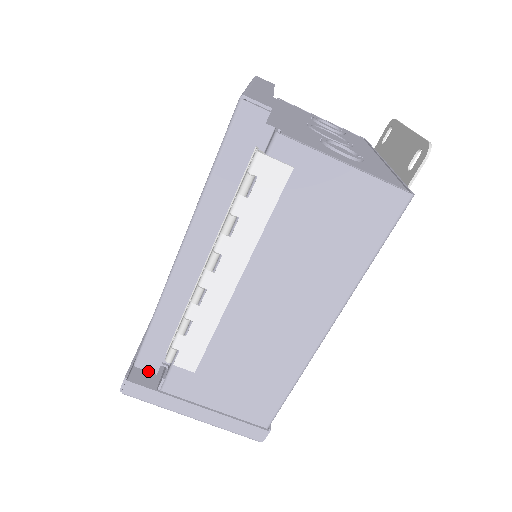
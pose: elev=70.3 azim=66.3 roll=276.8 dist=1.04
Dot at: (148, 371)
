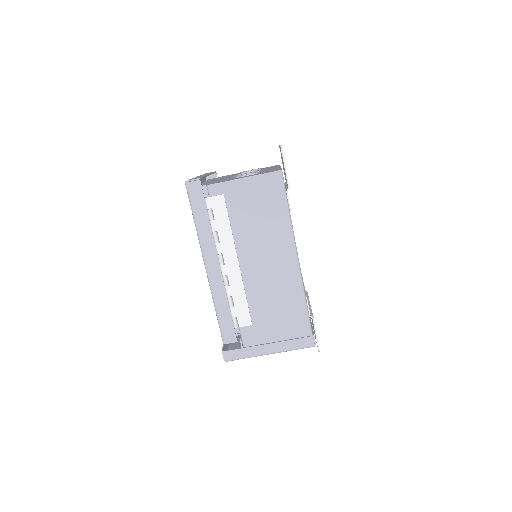
Dot at: (232, 342)
